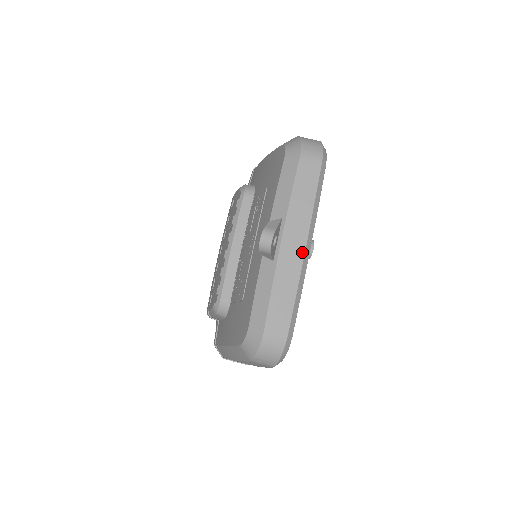
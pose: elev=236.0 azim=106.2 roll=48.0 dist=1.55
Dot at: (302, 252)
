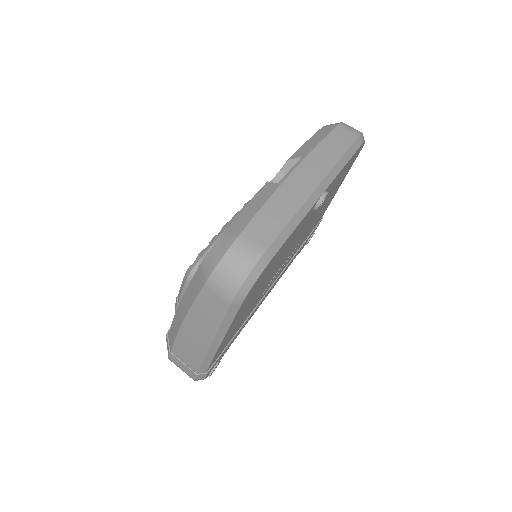
Dot at: (313, 187)
